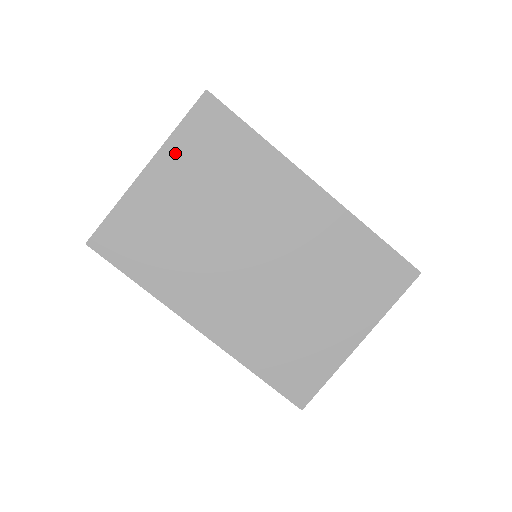
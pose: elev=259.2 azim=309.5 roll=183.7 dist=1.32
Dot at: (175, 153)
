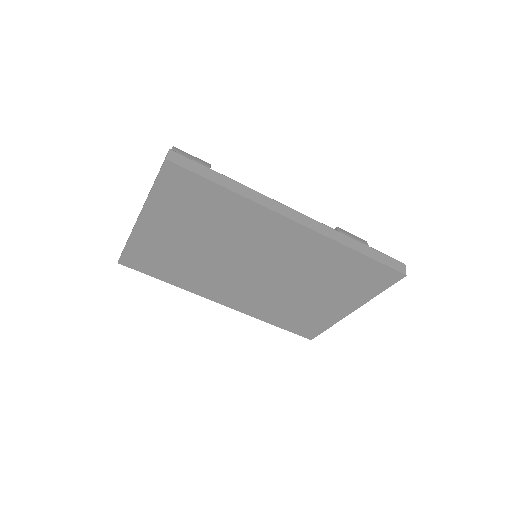
Dot at: (158, 208)
